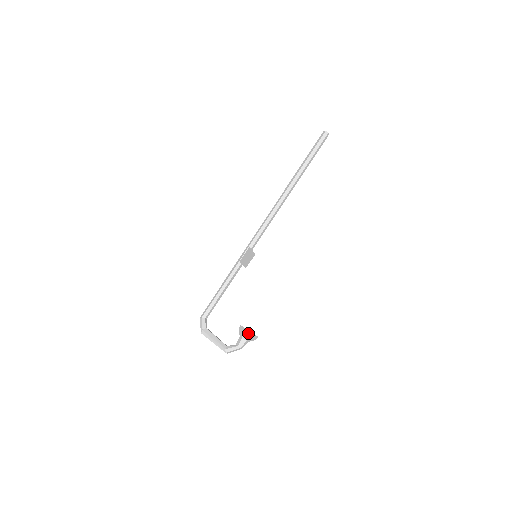
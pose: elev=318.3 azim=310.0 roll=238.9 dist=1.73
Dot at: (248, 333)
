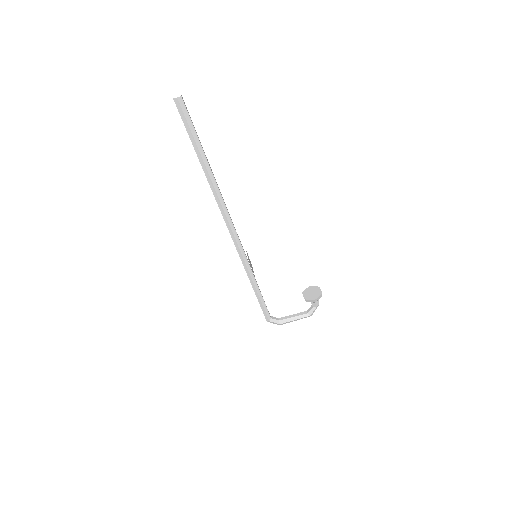
Dot at: (318, 299)
